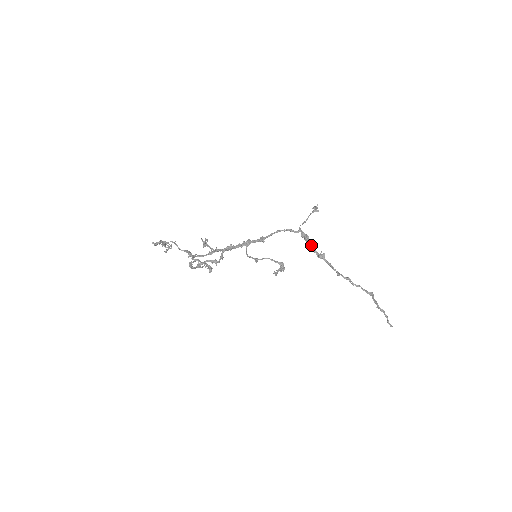
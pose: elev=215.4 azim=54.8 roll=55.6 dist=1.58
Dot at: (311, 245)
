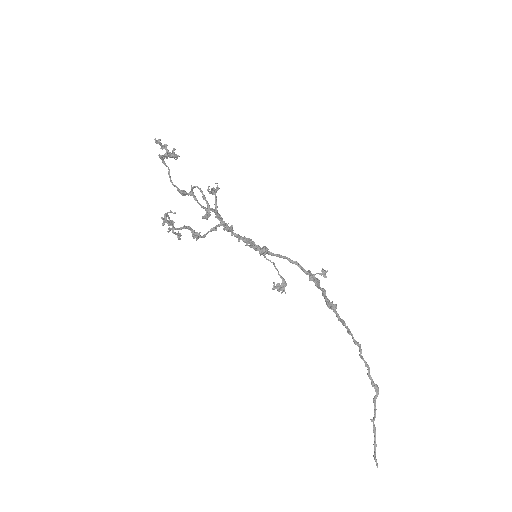
Dot at: (323, 288)
